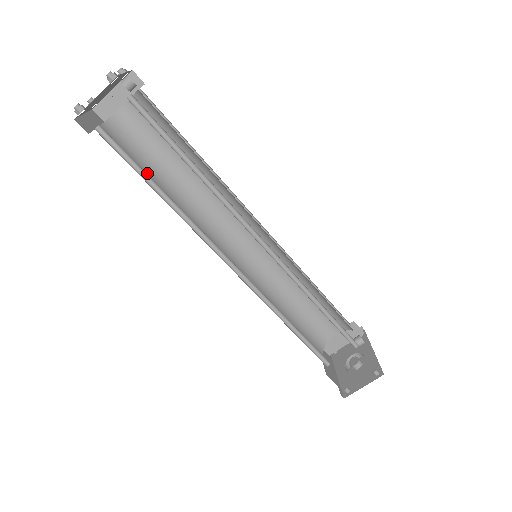
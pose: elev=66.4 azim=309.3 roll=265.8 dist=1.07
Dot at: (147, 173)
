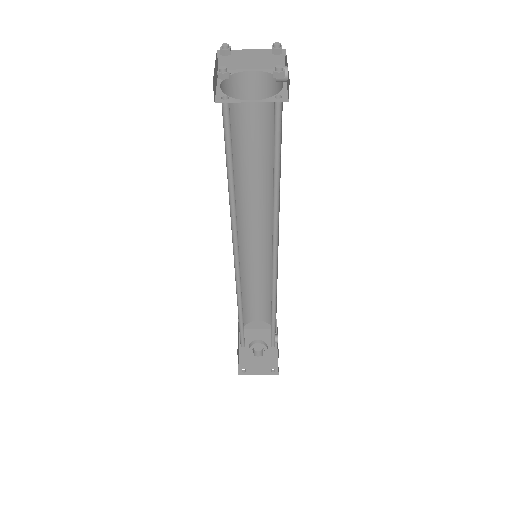
Dot at: occluded
